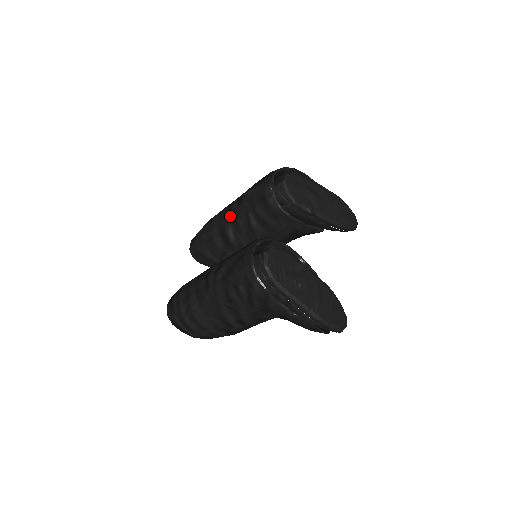
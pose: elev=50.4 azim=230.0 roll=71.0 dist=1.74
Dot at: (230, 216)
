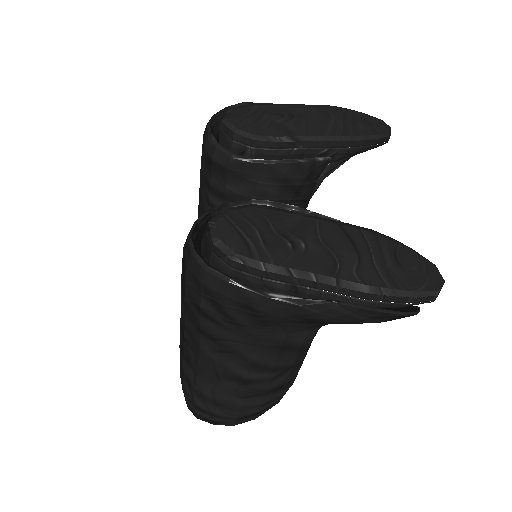
Dot at: occluded
